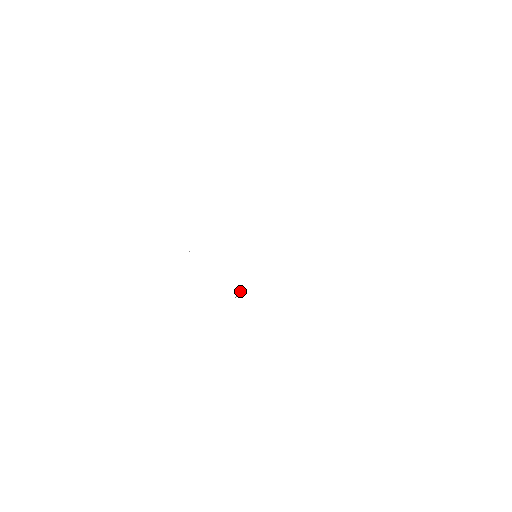
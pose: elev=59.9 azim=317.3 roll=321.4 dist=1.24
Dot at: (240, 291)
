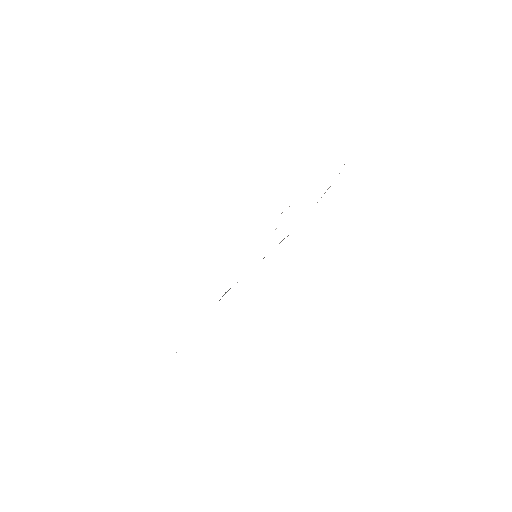
Dot at: occluded
